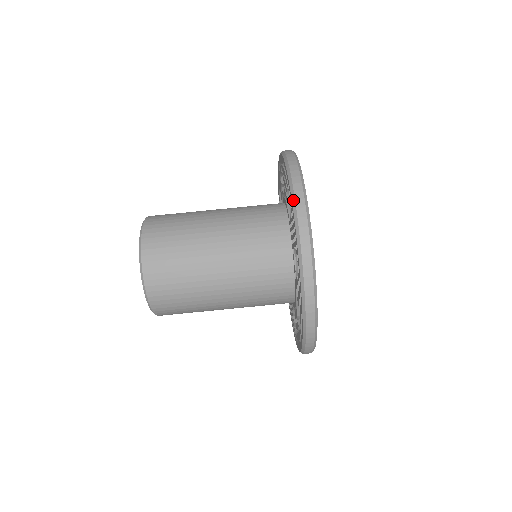
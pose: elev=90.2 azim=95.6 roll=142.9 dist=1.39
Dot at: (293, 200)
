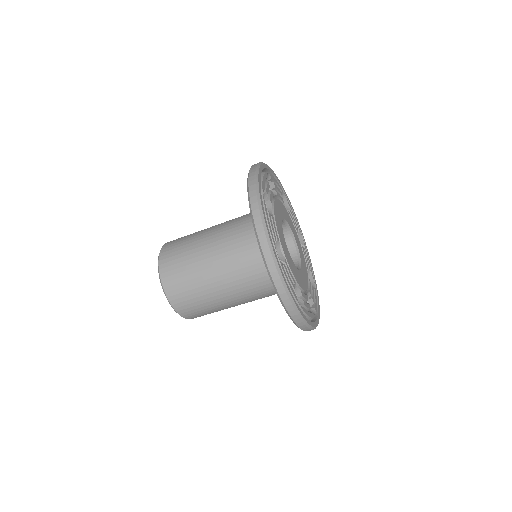
Dot at: (249, 205)
